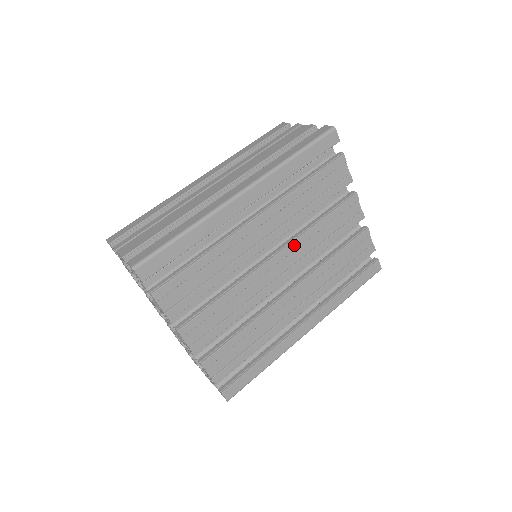
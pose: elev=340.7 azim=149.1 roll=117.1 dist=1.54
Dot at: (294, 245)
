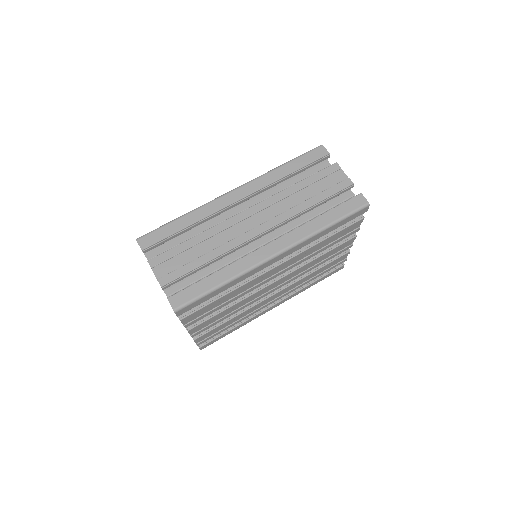
Dot at: (293, 272)
